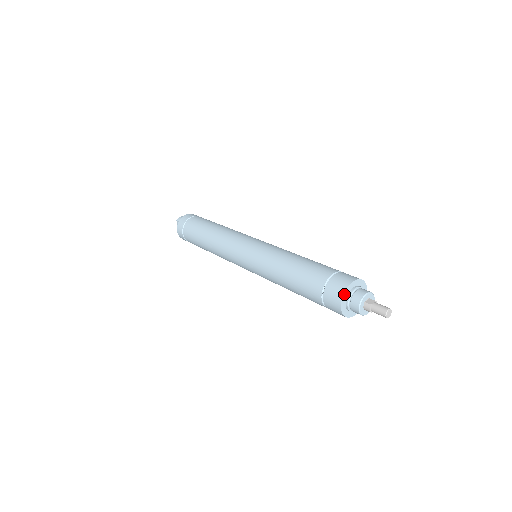
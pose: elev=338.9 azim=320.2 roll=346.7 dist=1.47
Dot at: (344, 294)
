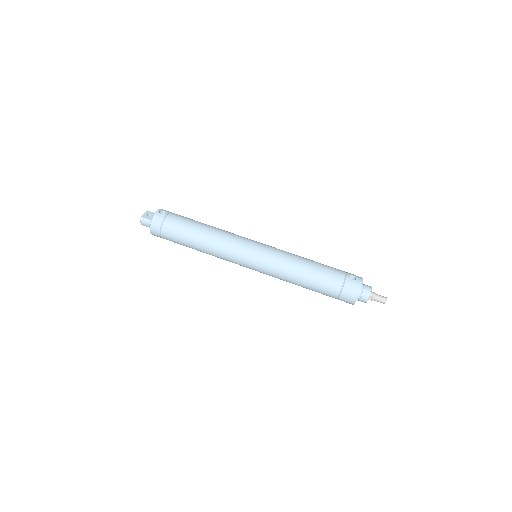
Dot at: (353, 304)
